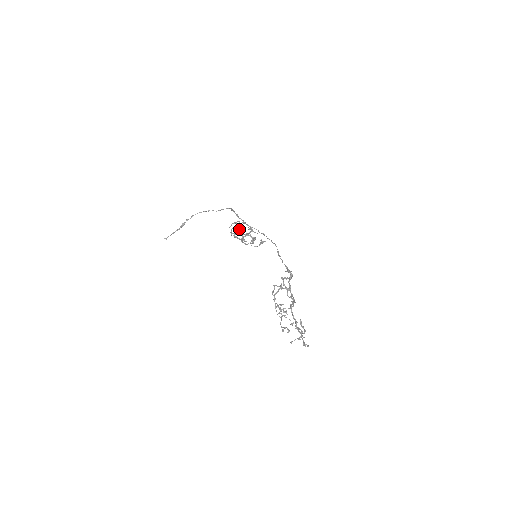
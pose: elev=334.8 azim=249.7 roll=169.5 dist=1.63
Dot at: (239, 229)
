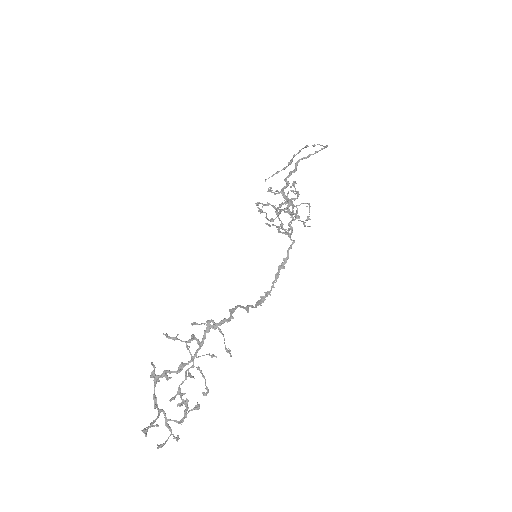
Dot at: (261, 203)
